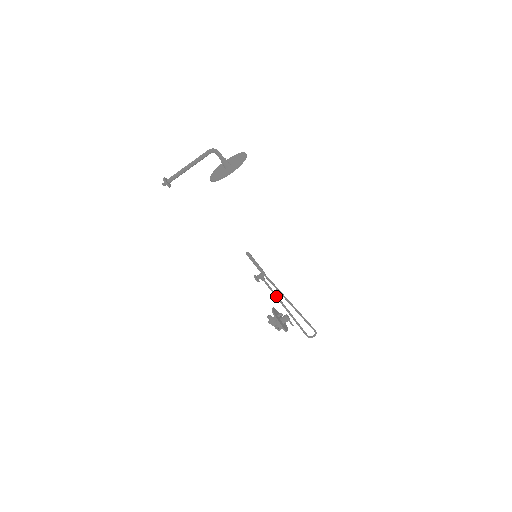
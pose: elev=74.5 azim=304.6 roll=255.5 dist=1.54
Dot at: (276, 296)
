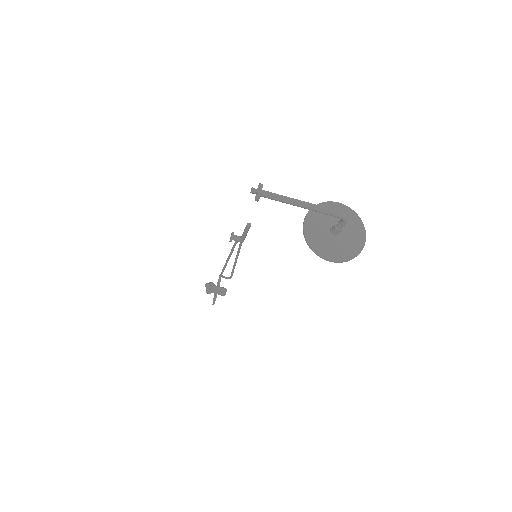
Dot at: (231, 252)
